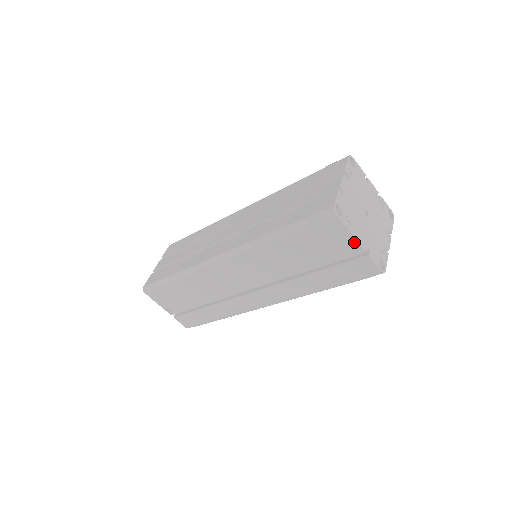
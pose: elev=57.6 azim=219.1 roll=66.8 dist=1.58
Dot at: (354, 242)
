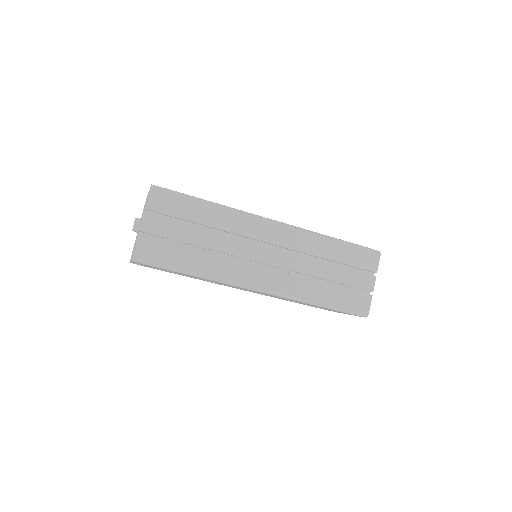
Dot at: occluded
